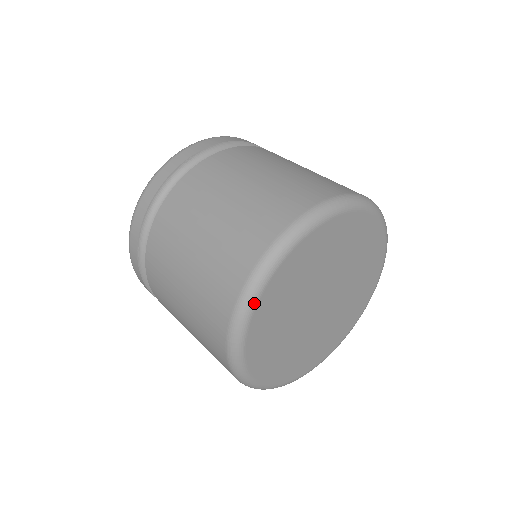
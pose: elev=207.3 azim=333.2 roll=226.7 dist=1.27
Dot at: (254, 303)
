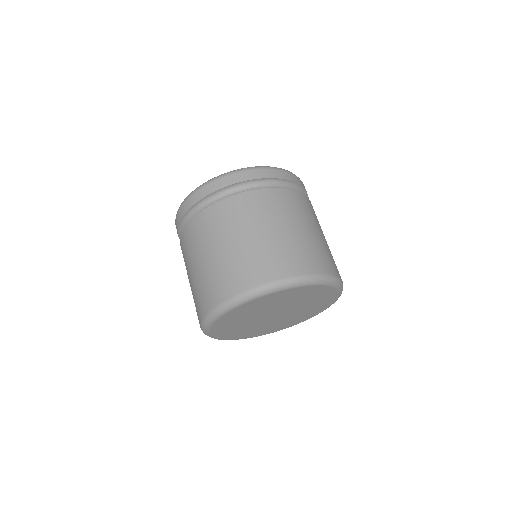
Dot at: (208, 331)
